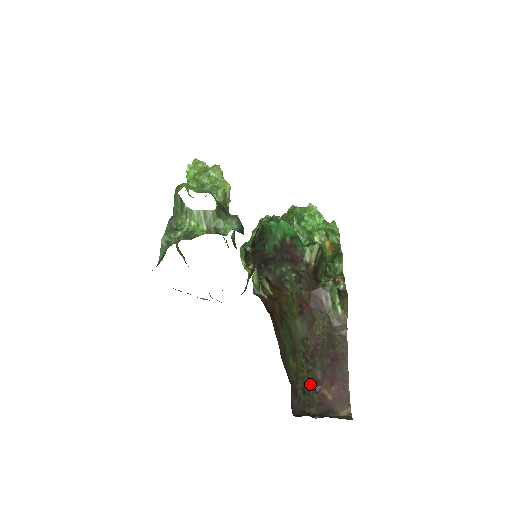
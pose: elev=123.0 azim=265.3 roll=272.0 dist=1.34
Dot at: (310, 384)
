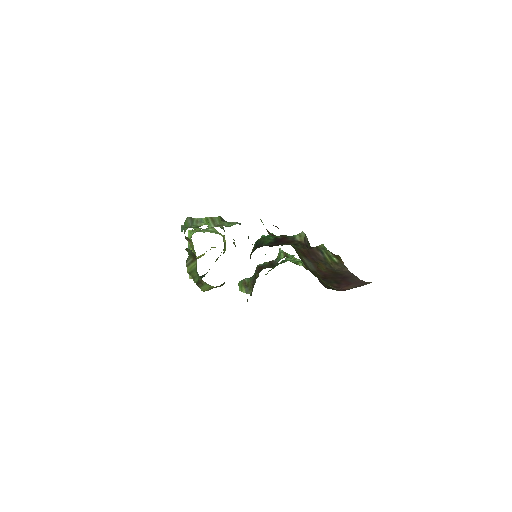
Dot at: (330, 287)
